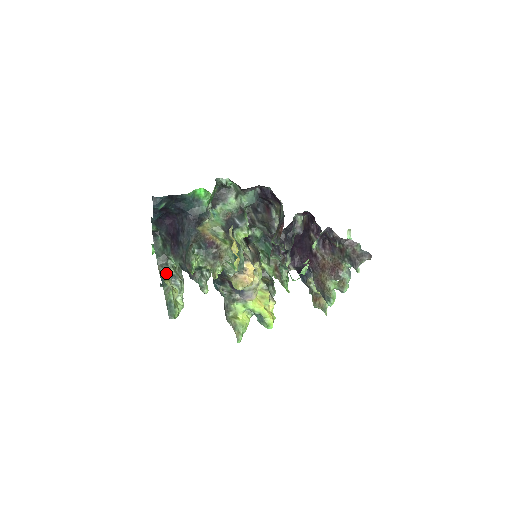
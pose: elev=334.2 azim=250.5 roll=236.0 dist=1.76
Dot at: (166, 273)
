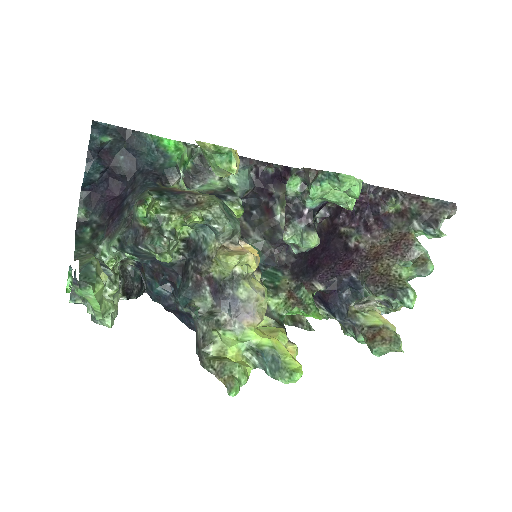
Dot at: occluded
